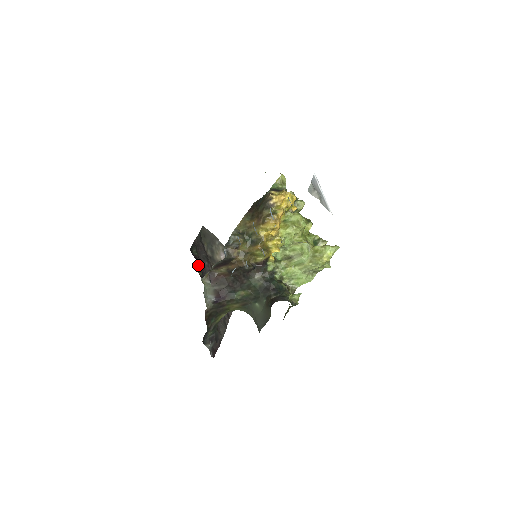
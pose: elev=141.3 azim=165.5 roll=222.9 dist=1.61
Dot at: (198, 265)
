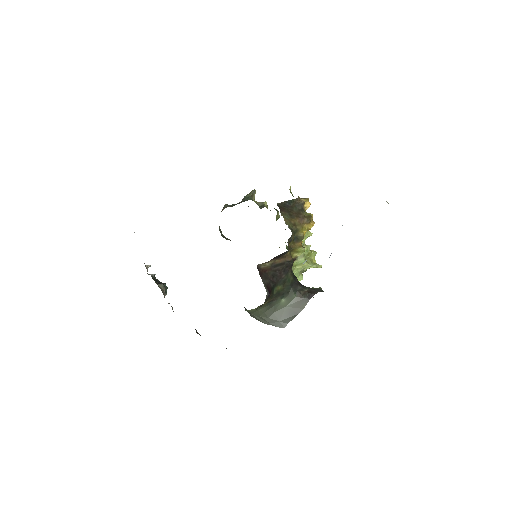
Dot at: occluded
